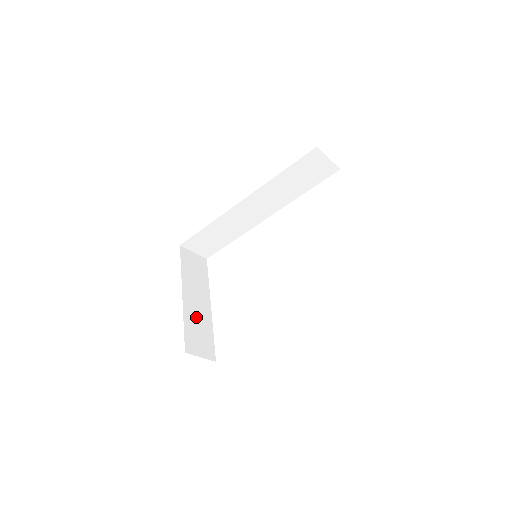
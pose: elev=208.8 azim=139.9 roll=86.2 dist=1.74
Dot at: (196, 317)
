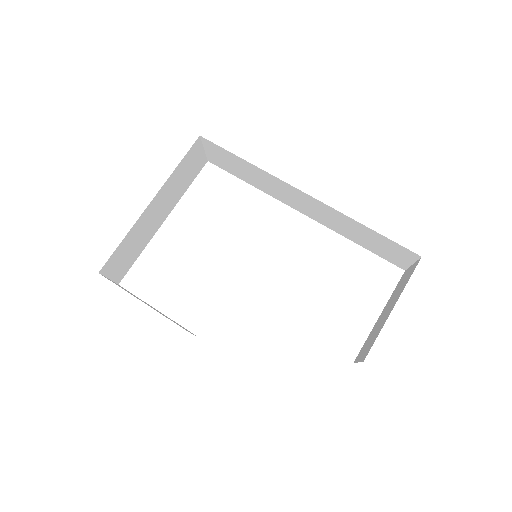
Dot at: (142, 231)
